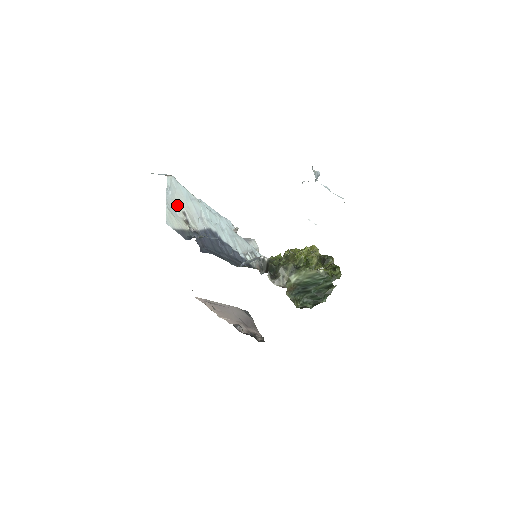
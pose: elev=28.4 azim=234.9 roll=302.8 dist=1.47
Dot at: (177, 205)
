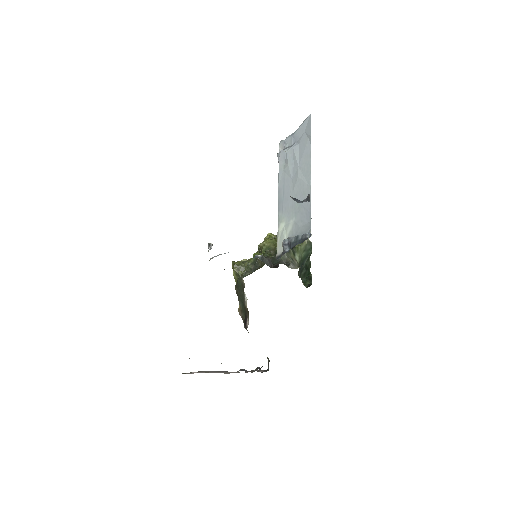
Dot at: occluded
